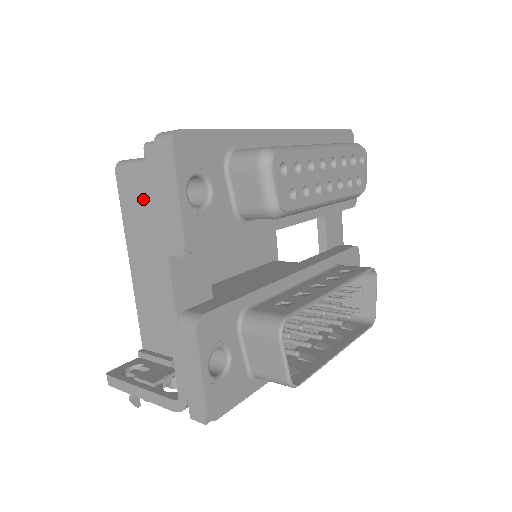
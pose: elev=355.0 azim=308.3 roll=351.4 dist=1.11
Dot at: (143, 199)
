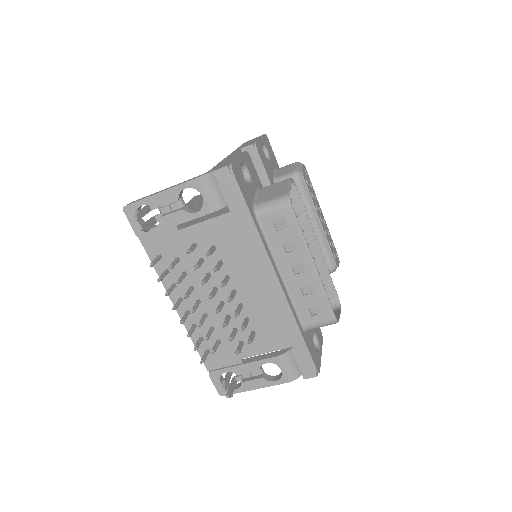
Dot at: occluded
